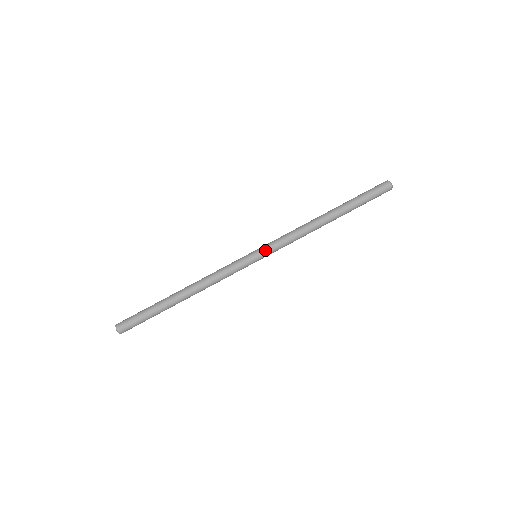
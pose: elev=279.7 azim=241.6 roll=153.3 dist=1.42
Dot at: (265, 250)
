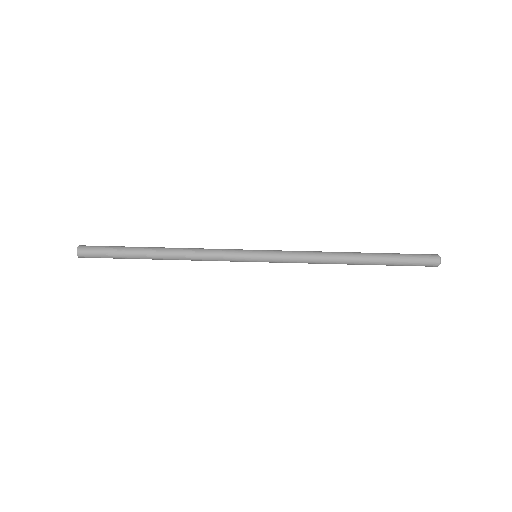
Dot at: (268, 255)
